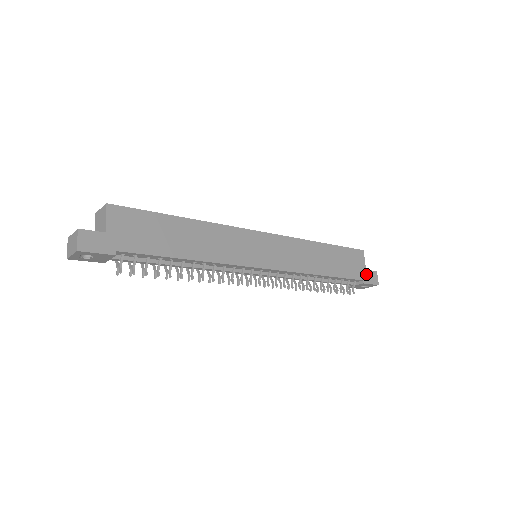
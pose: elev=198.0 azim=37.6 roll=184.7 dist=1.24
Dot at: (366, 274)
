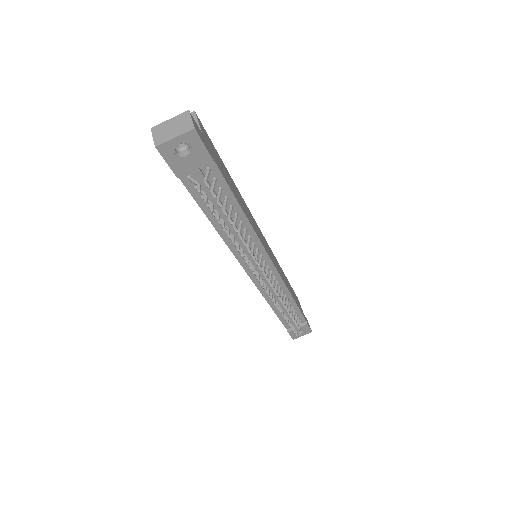
Dot at: (305, 318)
